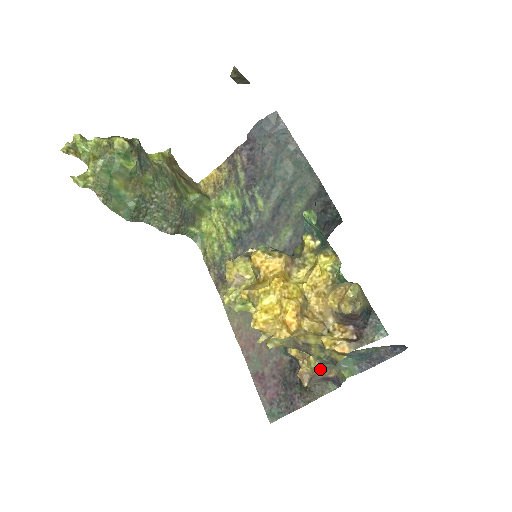
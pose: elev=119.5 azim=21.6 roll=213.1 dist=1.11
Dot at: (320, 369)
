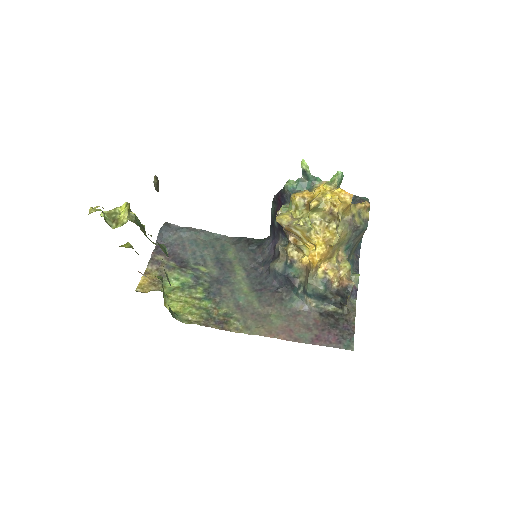
Dot at: (350, 270)
